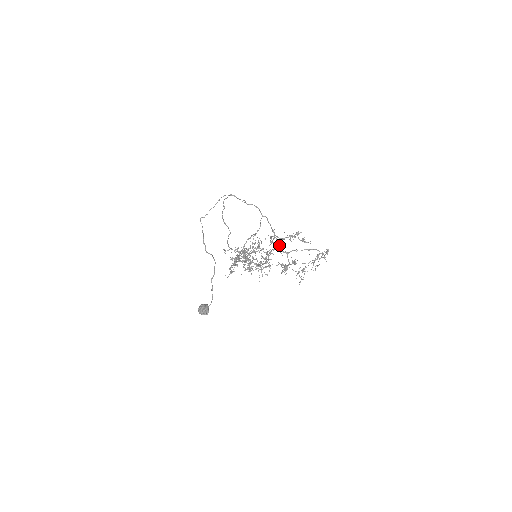
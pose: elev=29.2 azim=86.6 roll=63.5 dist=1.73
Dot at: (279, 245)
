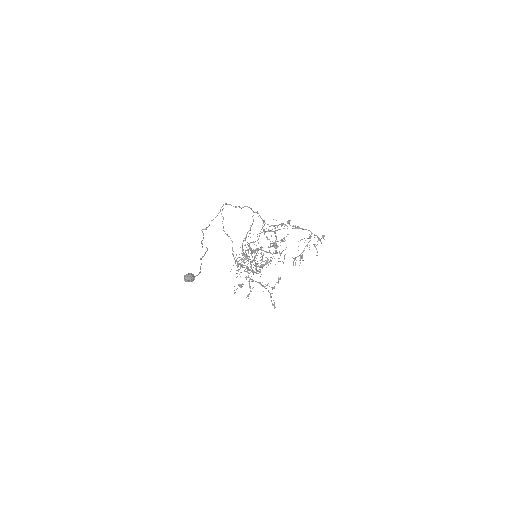
Dot at: occluded
